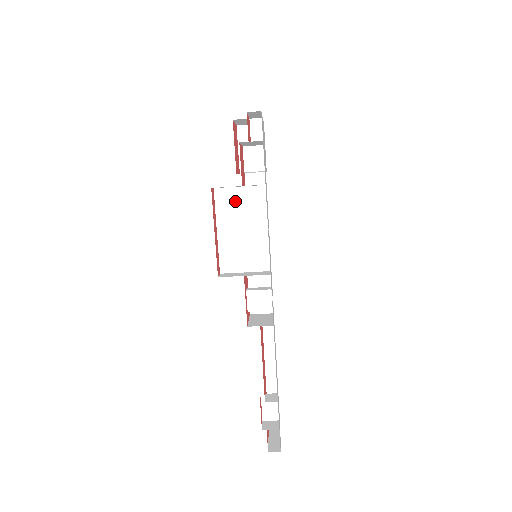
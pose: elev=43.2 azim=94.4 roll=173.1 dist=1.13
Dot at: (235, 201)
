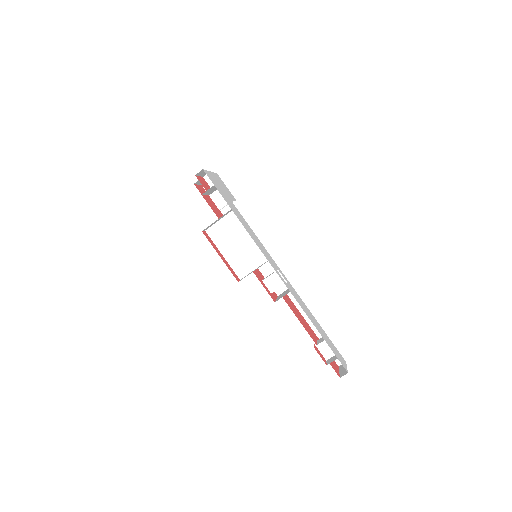
Dot at: (222, 230)
